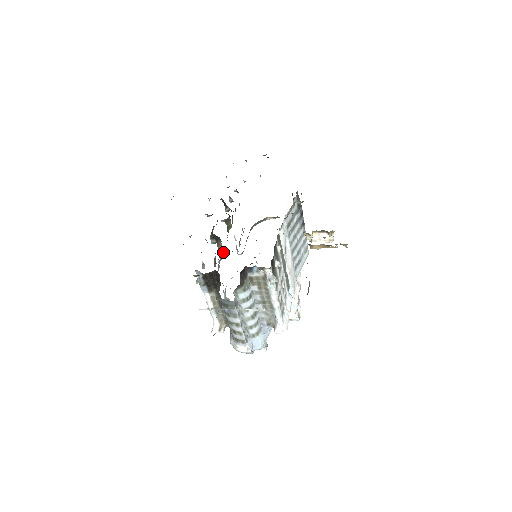
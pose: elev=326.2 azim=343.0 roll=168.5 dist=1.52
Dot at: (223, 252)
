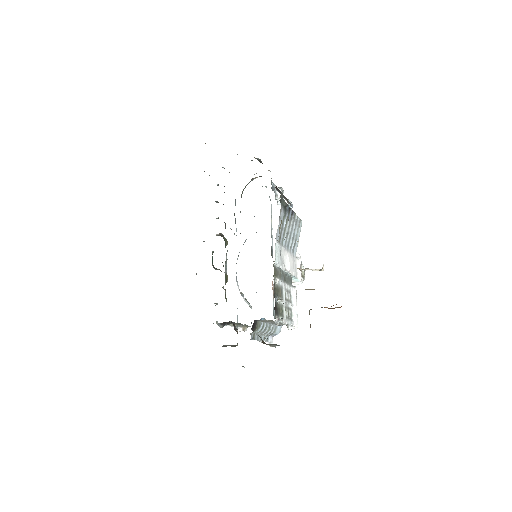
Dot at: (226, 258)
